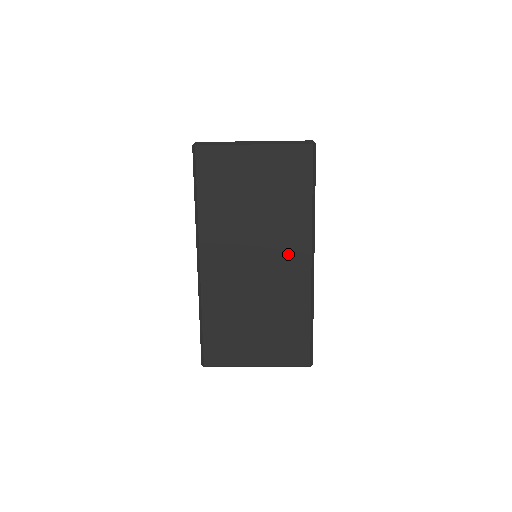
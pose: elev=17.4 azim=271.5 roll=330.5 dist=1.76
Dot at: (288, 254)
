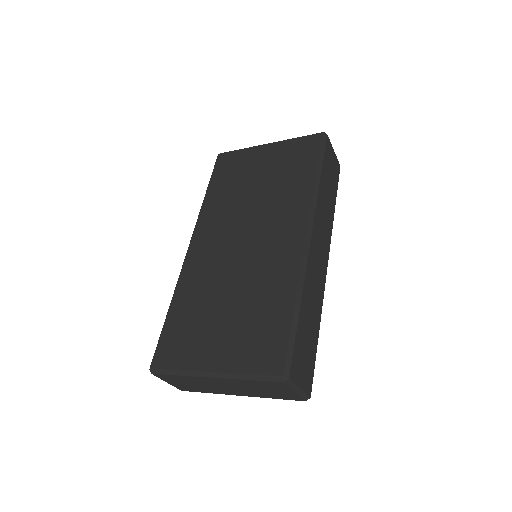
Dot at: (280, 230)
